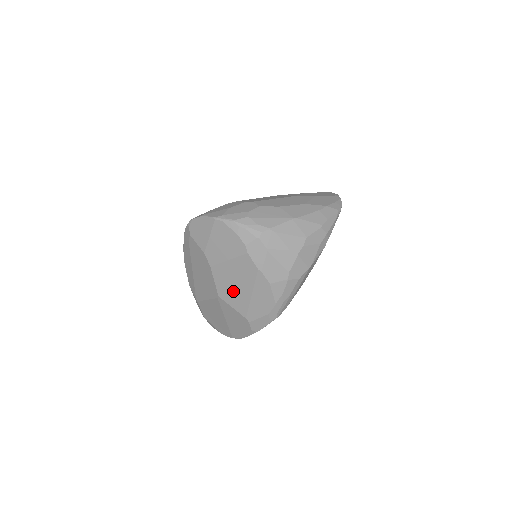
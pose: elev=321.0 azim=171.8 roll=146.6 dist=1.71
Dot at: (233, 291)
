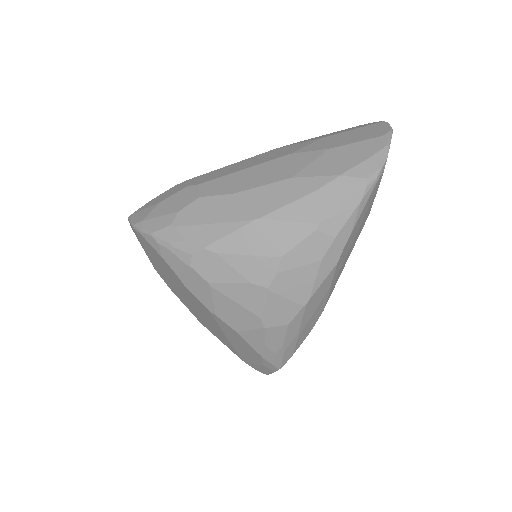
Dot at: (208, 324)
